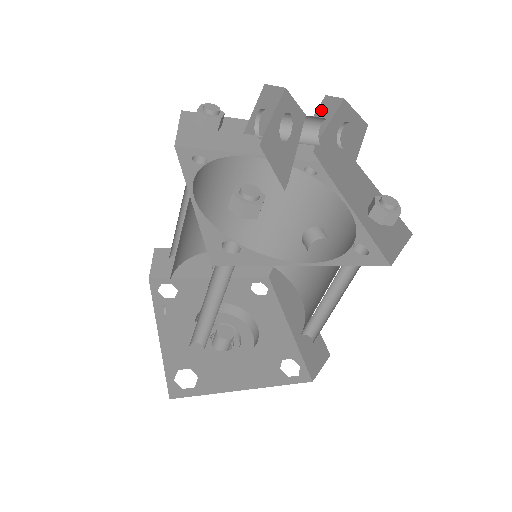
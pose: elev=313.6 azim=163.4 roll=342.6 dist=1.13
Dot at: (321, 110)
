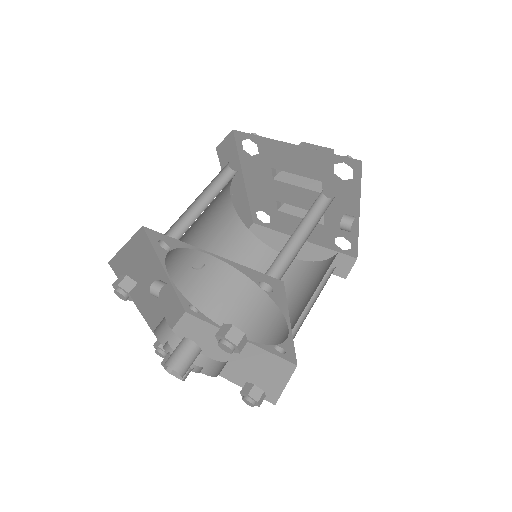
Dot at: occluded
